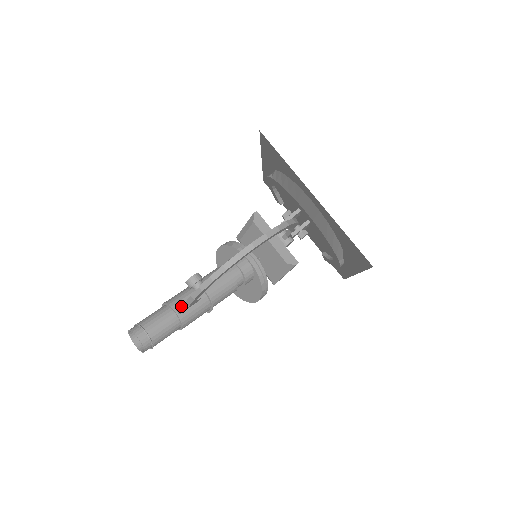
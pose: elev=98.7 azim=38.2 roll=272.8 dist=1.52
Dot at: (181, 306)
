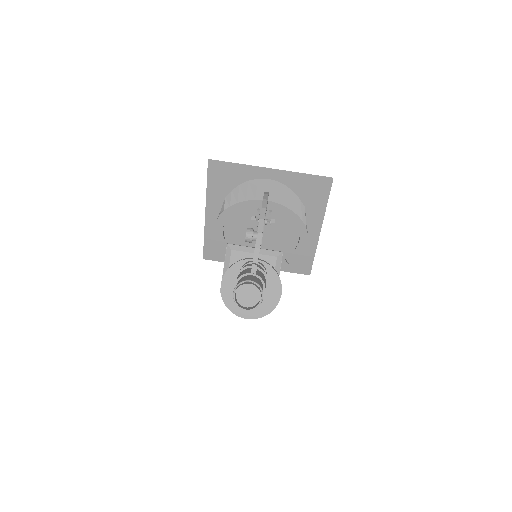
Dot at: (253, 264)
